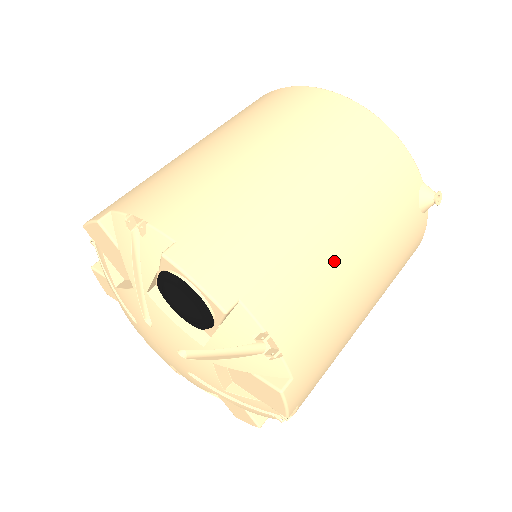
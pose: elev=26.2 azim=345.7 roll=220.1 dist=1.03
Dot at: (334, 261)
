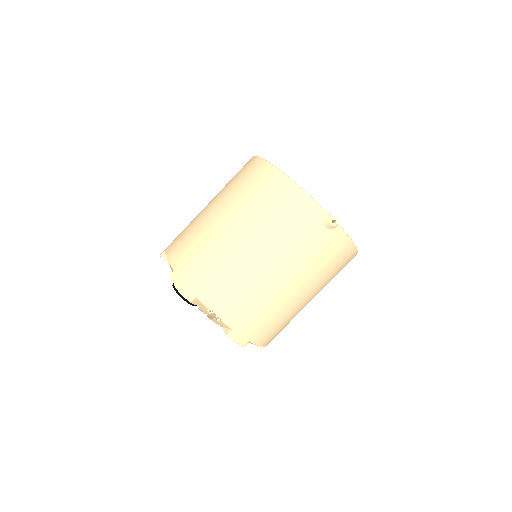
Dot at: (250, 272)
